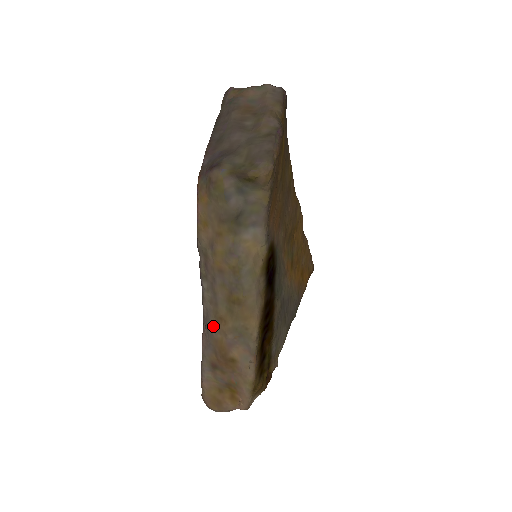
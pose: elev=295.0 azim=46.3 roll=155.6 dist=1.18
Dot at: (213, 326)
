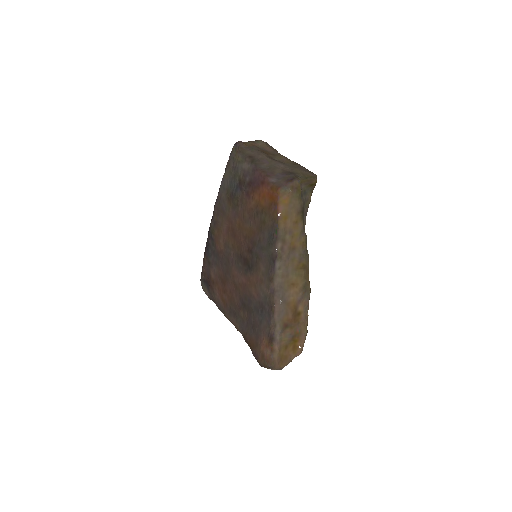
Dot at: (286, 293)
